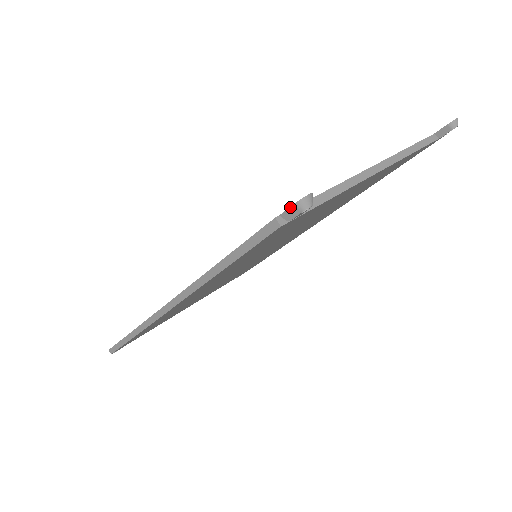
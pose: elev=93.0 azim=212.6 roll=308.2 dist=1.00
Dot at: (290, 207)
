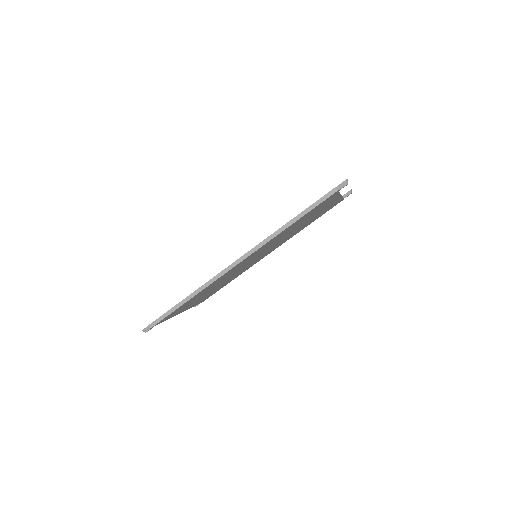
Dot at: (342, 183)
